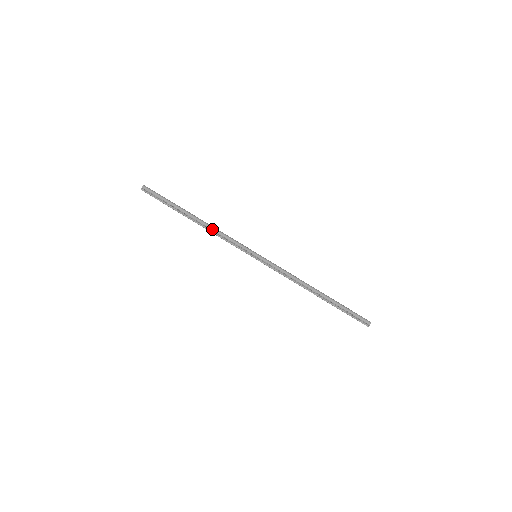
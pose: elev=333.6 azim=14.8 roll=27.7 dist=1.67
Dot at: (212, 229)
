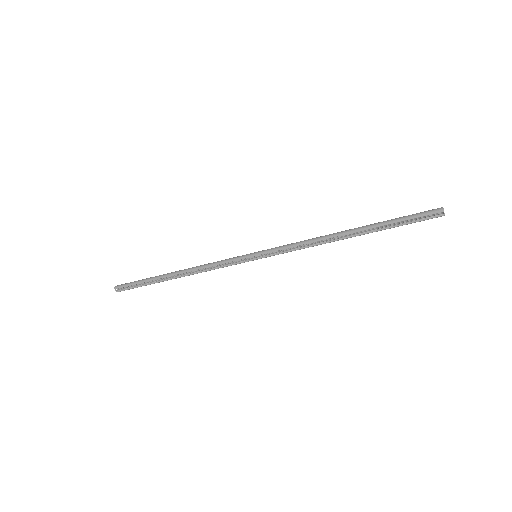
Dot at: (196, 269)
